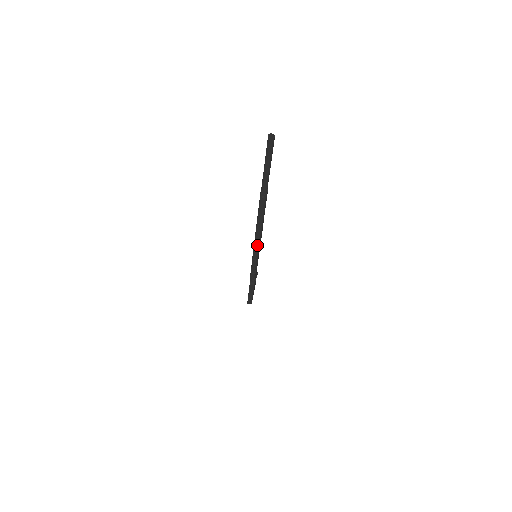
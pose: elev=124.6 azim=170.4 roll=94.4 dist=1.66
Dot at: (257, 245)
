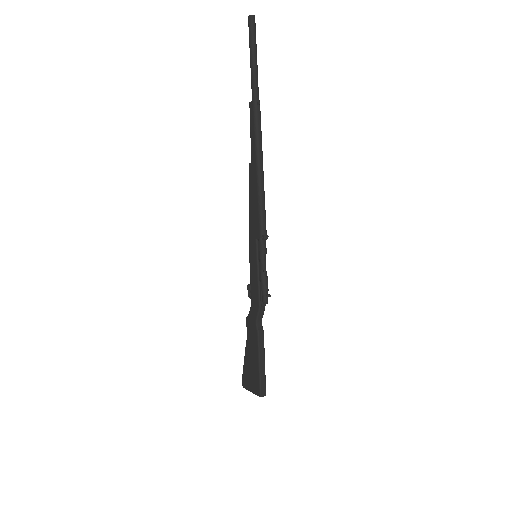
Dot at: (263, 202)
